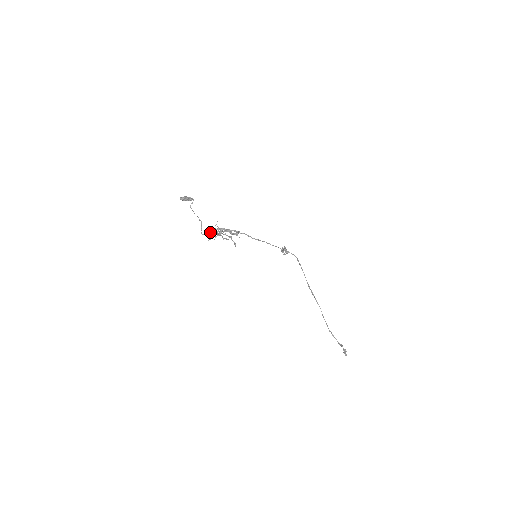
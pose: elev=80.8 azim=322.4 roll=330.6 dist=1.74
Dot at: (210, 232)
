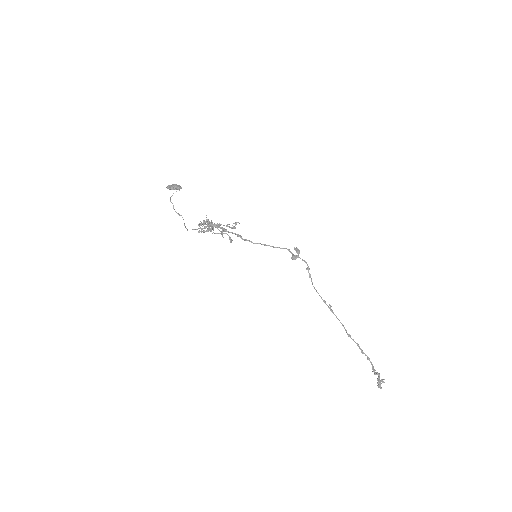
Dot at: occluded
